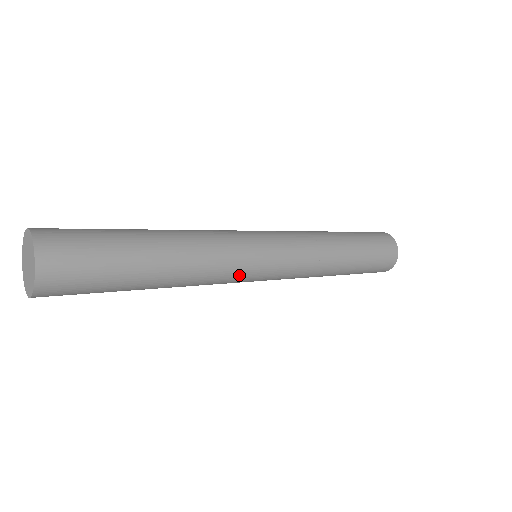
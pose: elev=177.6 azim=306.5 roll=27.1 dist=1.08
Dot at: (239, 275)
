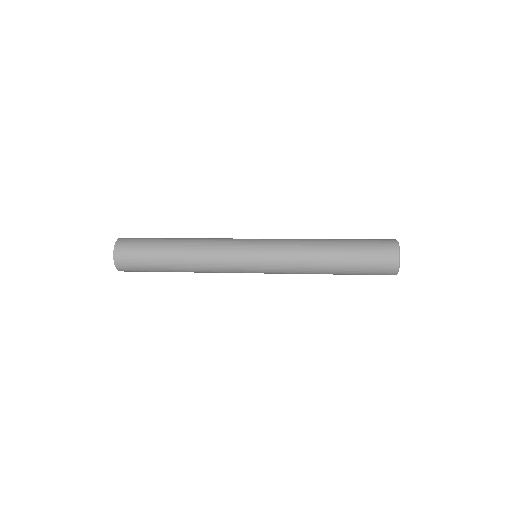
Dot at: (231, 262)
